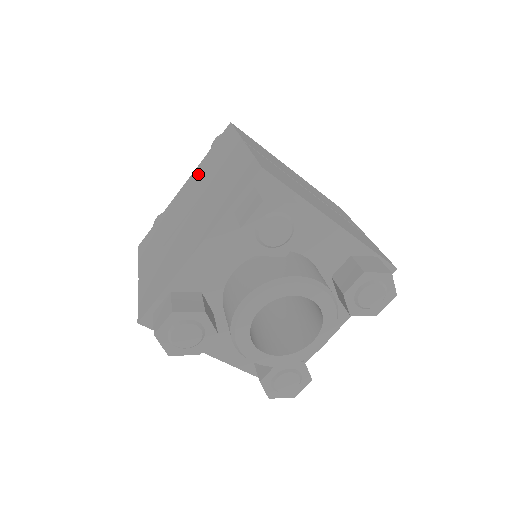
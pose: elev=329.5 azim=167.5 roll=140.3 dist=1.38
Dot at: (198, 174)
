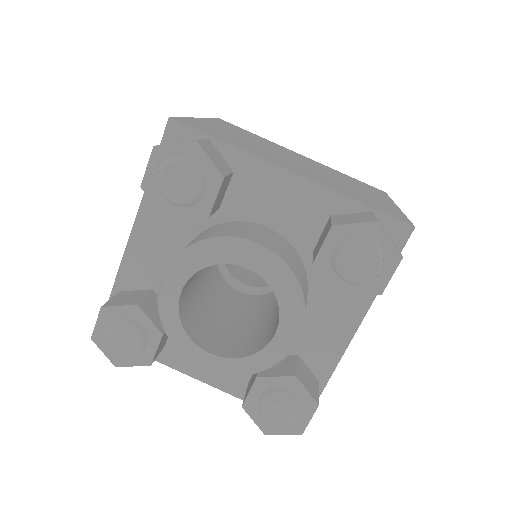
Dot at: occluded
